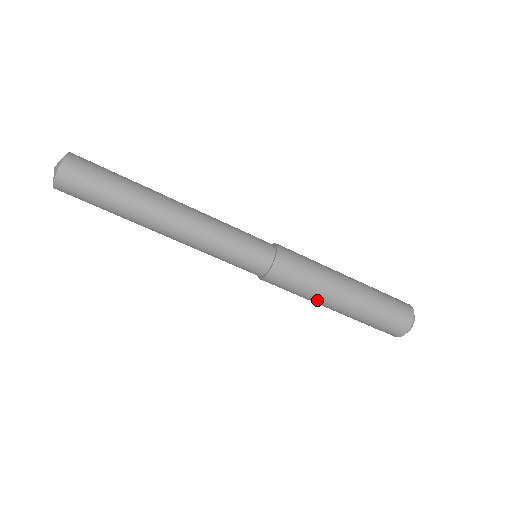
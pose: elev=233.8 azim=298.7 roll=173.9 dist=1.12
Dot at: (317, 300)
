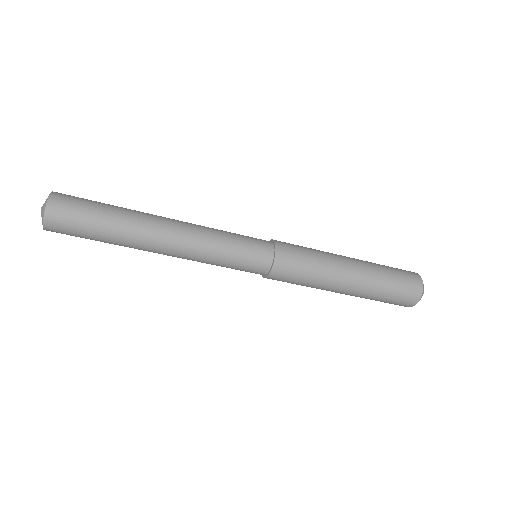
Dot at: occluded
